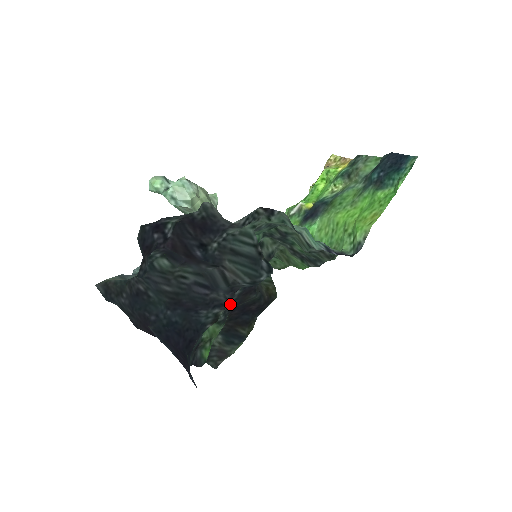
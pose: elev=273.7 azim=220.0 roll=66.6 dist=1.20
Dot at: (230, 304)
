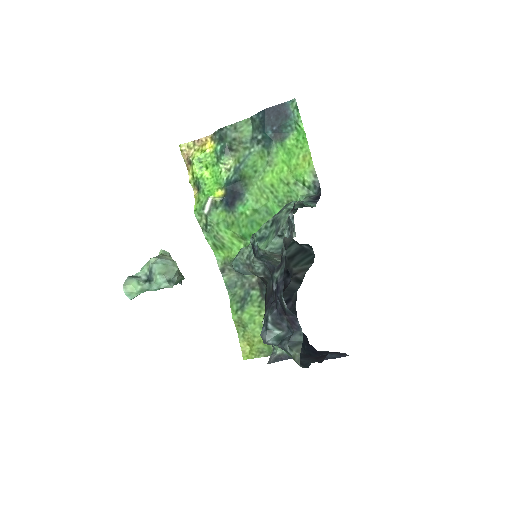
Dot at: occluded
